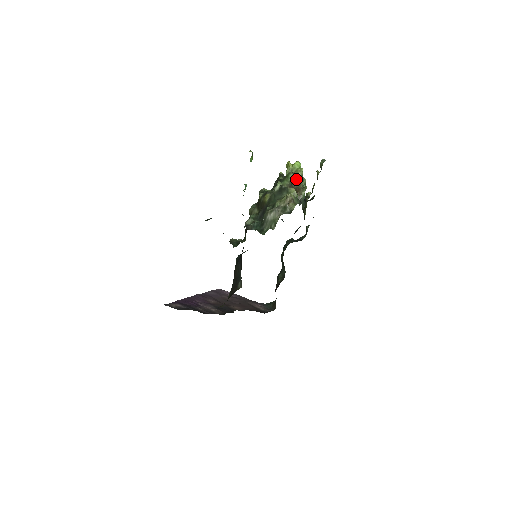
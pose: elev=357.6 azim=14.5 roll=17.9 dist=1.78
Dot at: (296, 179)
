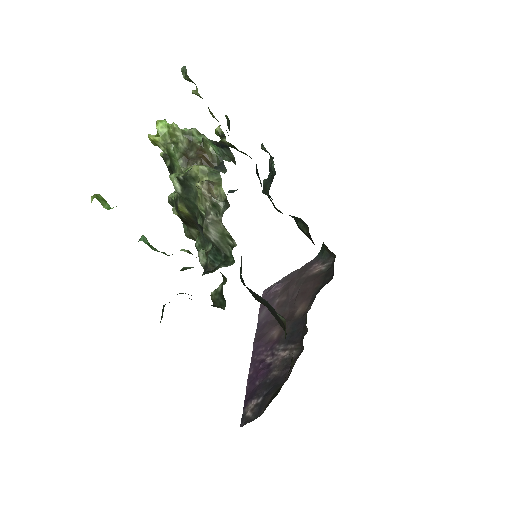
Dot at: (183, 144)
